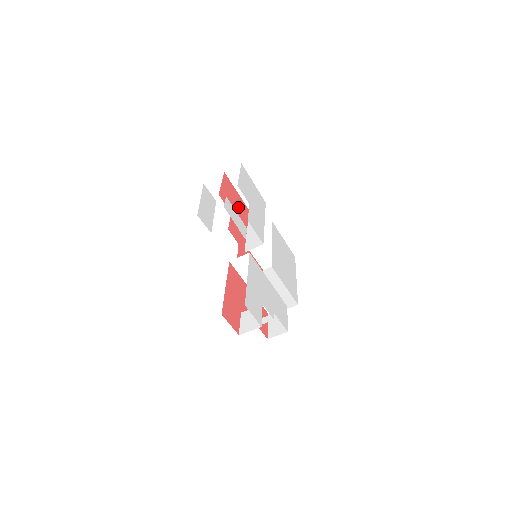
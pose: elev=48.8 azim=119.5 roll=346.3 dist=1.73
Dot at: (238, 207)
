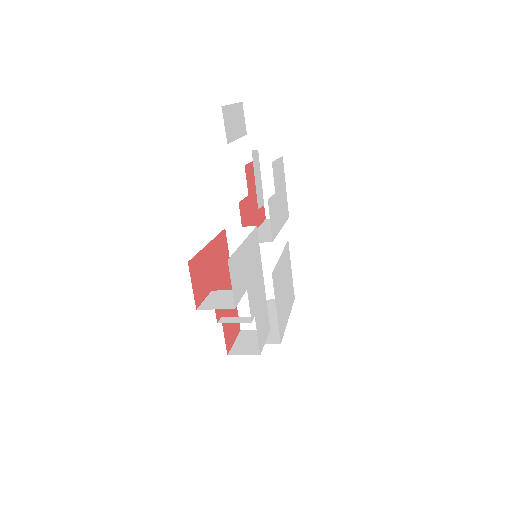
Dot at: occluded
